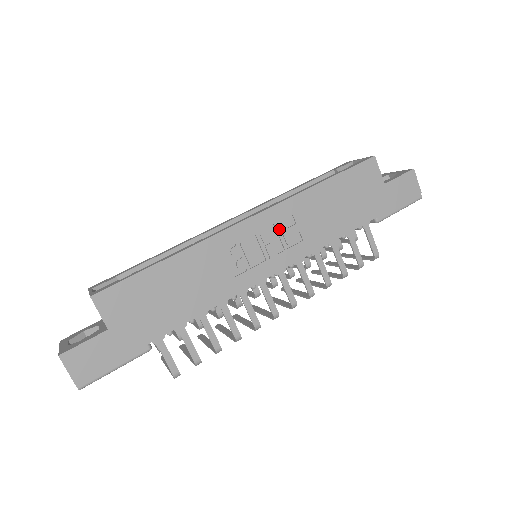
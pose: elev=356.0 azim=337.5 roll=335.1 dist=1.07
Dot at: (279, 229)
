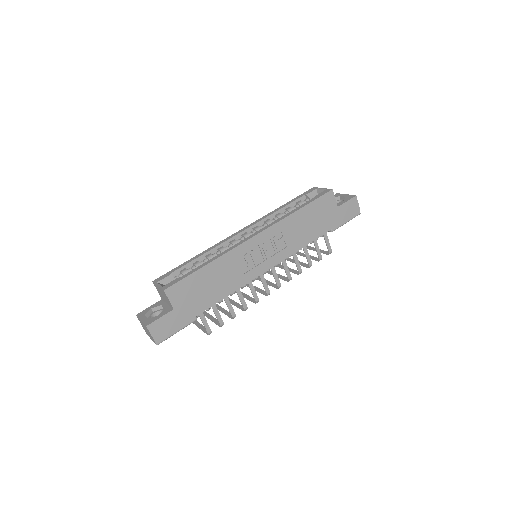
Dot at: (273, 241)
